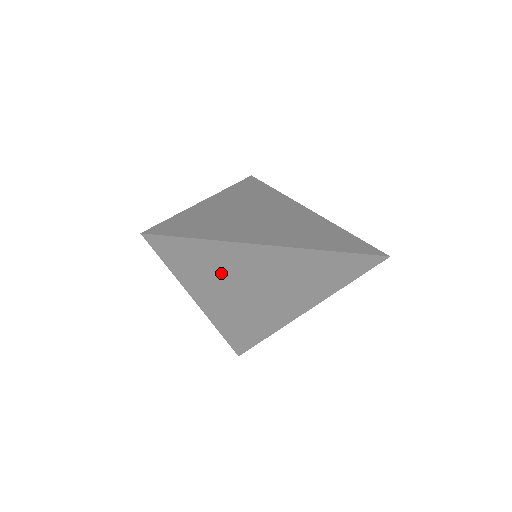
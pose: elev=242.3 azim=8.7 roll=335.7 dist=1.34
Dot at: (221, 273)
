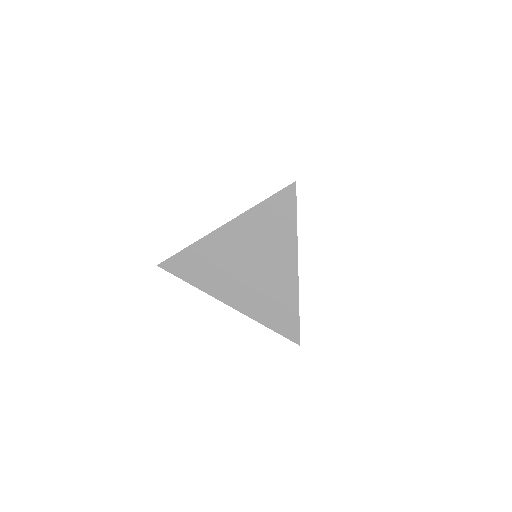
Dot at: (216, 267)
